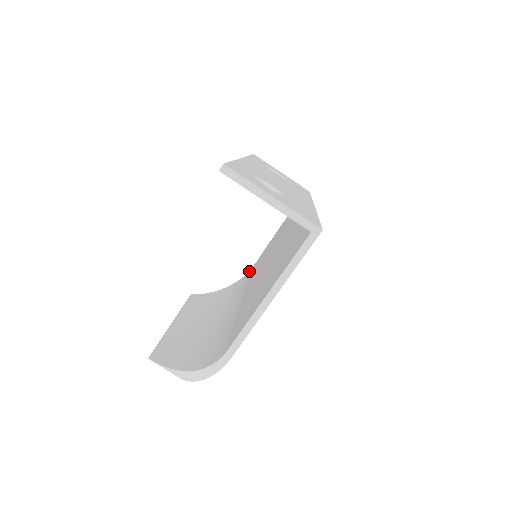
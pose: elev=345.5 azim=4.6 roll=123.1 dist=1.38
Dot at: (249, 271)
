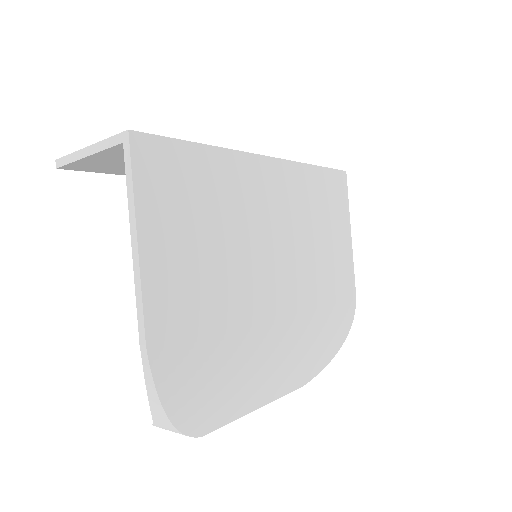
Dot at: occluded
